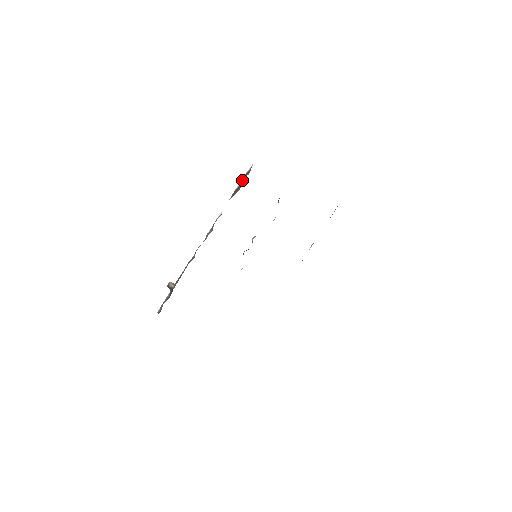
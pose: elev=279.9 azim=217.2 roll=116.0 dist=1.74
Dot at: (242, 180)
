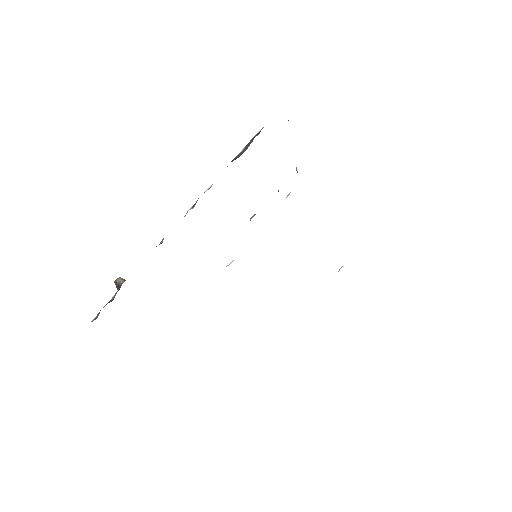
Dot at: (247, 144)
